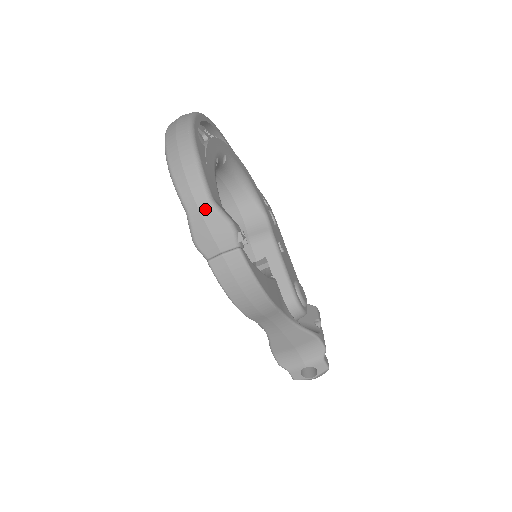
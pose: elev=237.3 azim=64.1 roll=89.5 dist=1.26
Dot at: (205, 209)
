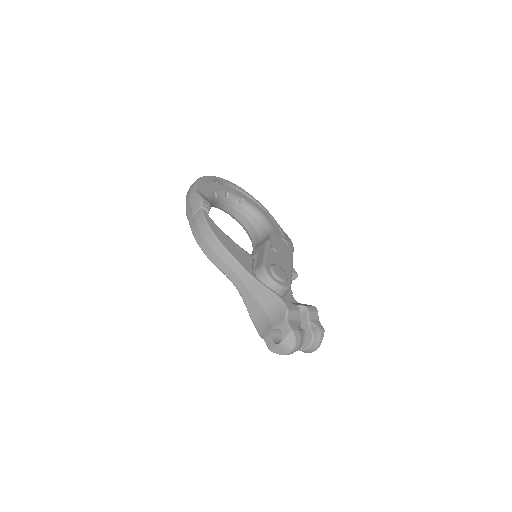
Dot at: (191, 194)
